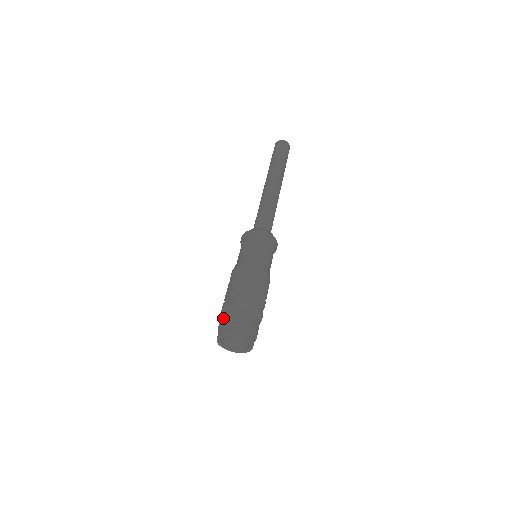
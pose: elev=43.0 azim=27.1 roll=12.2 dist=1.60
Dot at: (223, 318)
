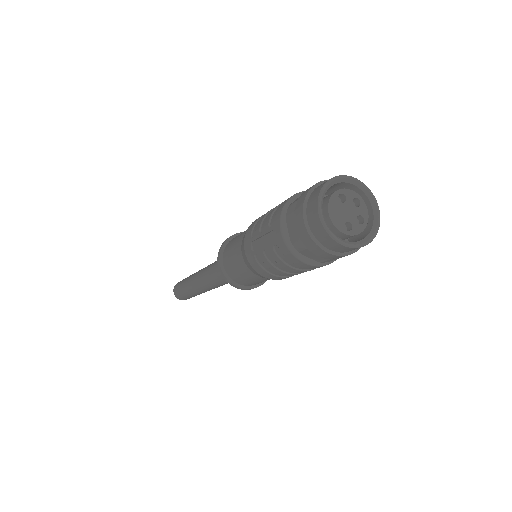
Dot at: occluded
